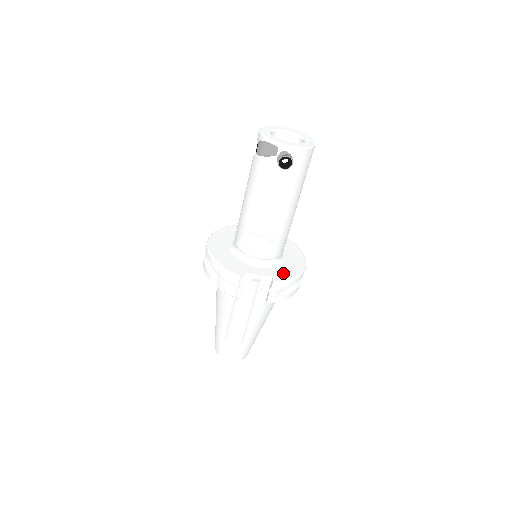
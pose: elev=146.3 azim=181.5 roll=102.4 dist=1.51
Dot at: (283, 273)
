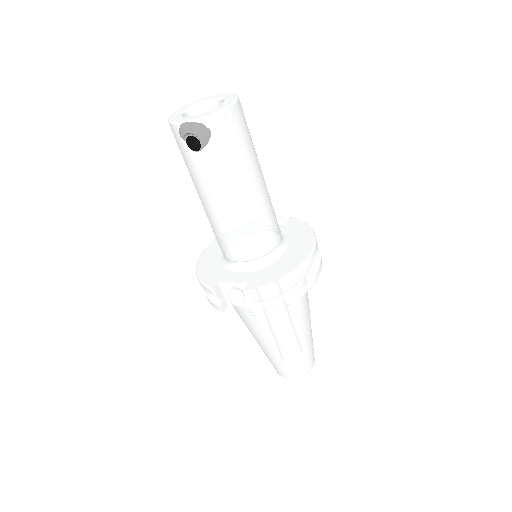
Dot at: (265, 276)
